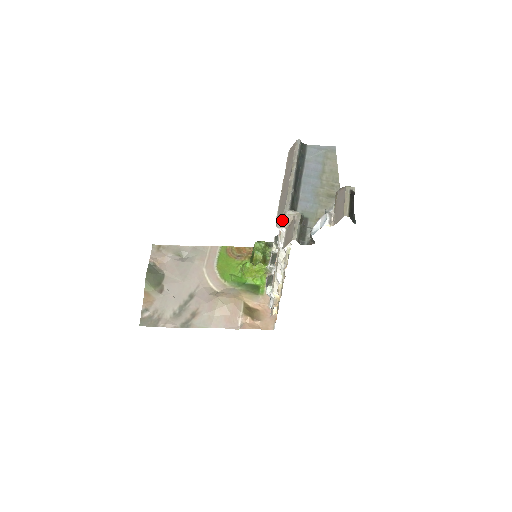
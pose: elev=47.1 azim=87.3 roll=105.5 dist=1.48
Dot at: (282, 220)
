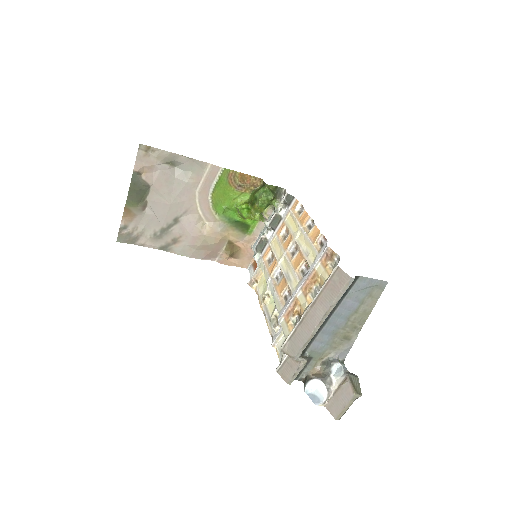
Dot at: occluded
